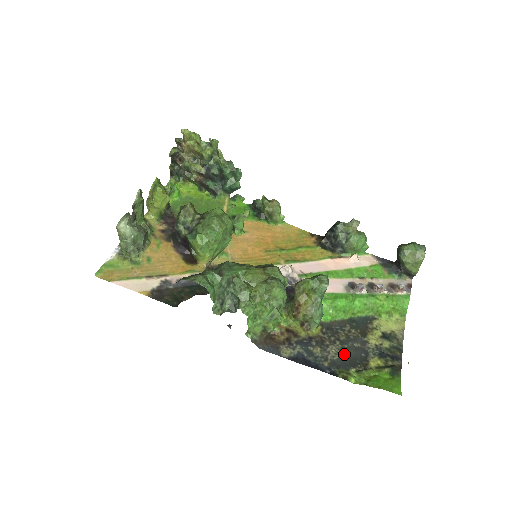
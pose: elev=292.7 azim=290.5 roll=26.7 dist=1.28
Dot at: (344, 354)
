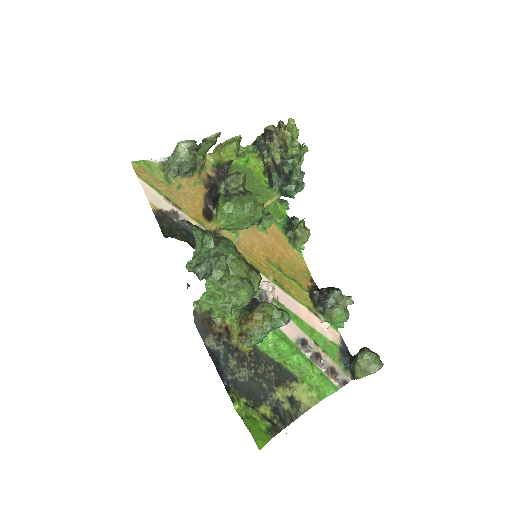
Dot at: (249, 383)
